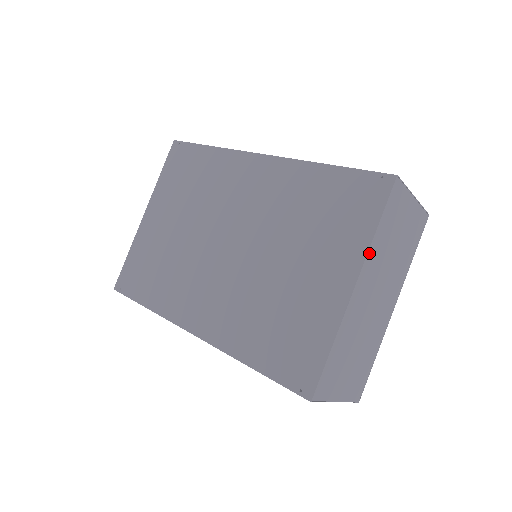
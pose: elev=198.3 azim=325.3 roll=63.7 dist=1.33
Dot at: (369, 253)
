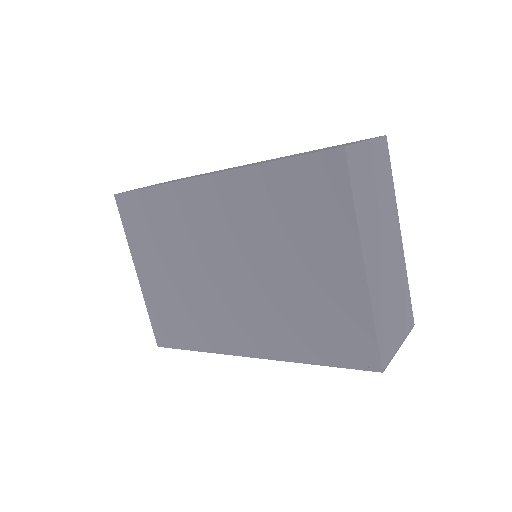
Dot at: (360, 230)
